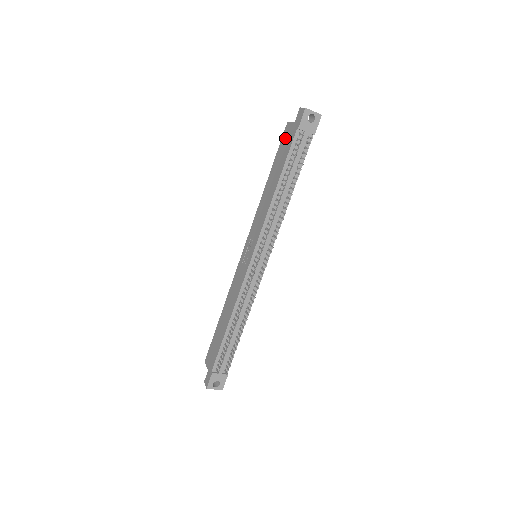
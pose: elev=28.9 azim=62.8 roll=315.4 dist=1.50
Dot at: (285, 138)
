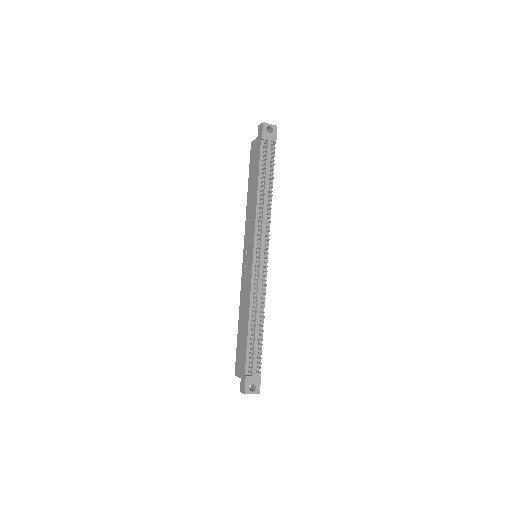
Dot at: (253, 153)
